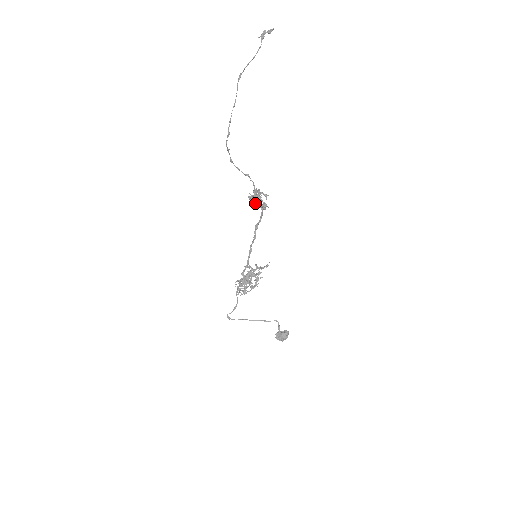
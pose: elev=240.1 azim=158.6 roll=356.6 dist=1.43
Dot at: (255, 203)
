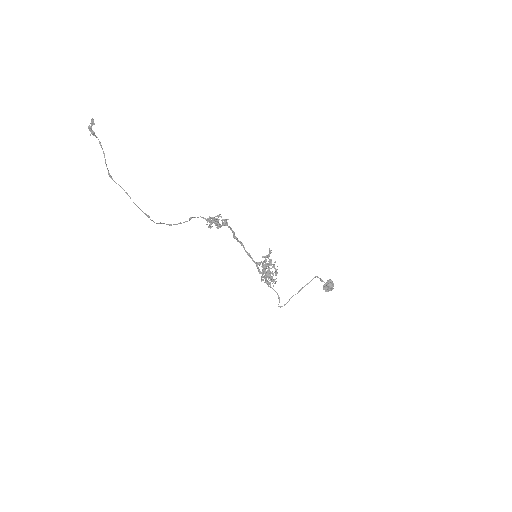
Dot at: (217, 227)
